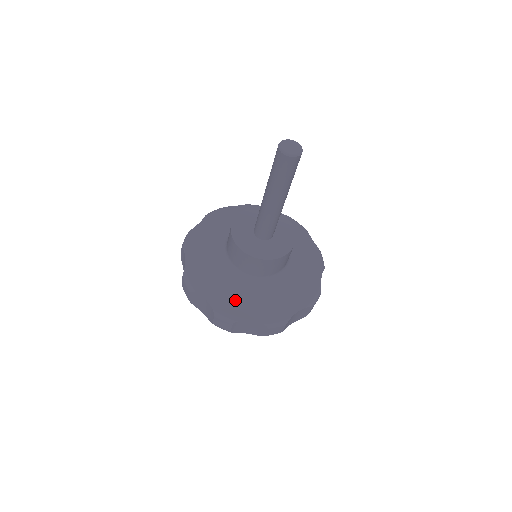
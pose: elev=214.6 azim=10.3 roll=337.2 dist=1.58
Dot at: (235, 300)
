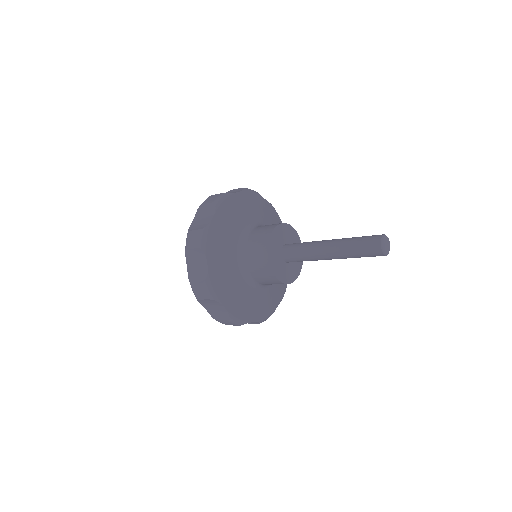
Dot at: (226, 283)
